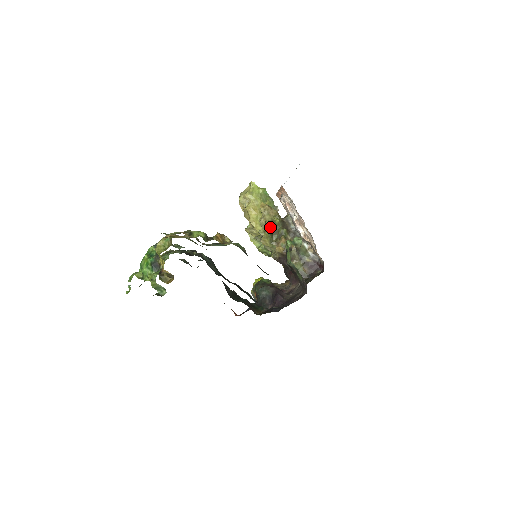
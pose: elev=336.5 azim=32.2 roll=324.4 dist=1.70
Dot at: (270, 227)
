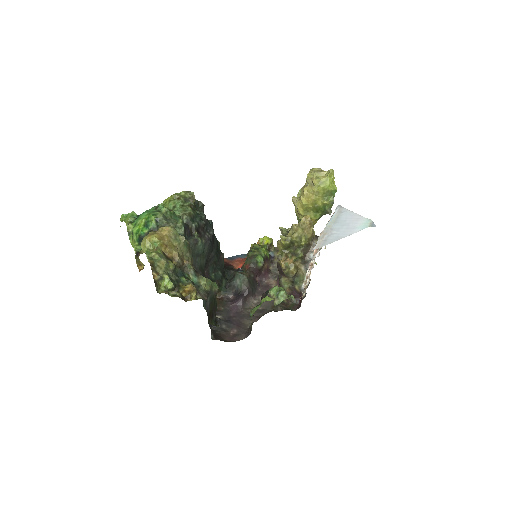
Dot at: (293, 241)
